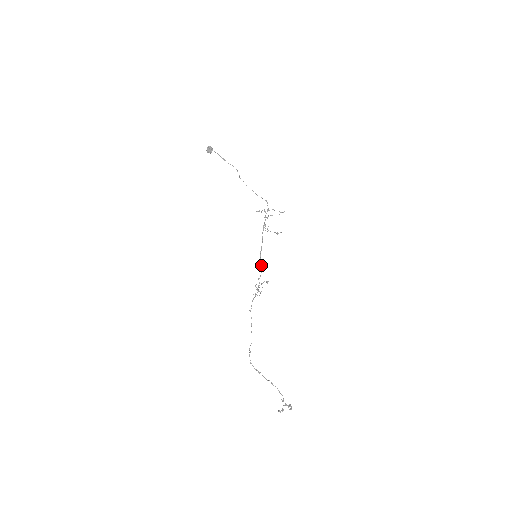
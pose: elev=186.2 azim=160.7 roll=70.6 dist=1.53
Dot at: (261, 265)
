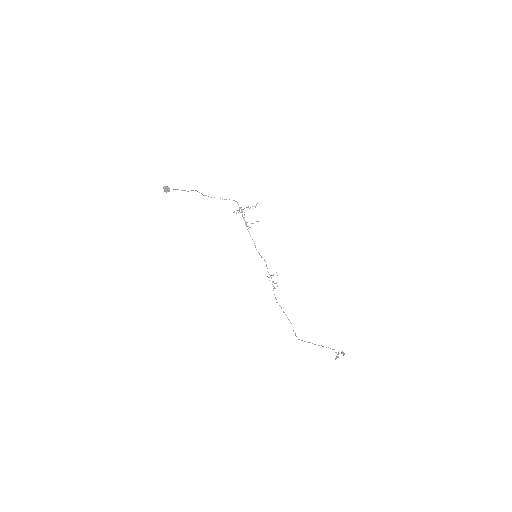
Dot at: occluded
